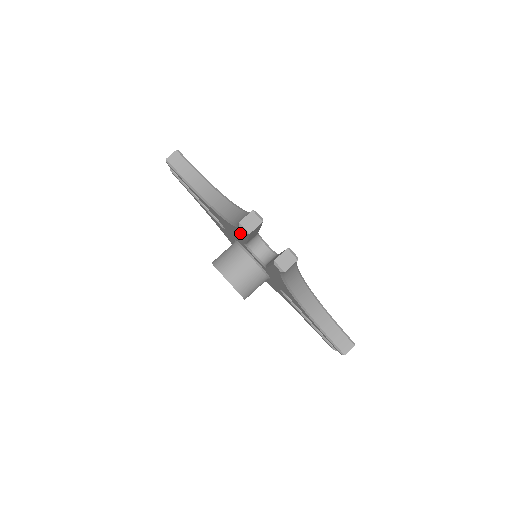
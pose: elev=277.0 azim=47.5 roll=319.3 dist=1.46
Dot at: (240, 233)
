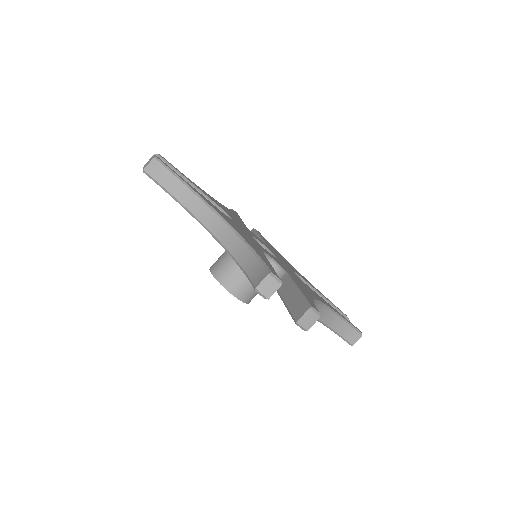
Dot at: occluded
